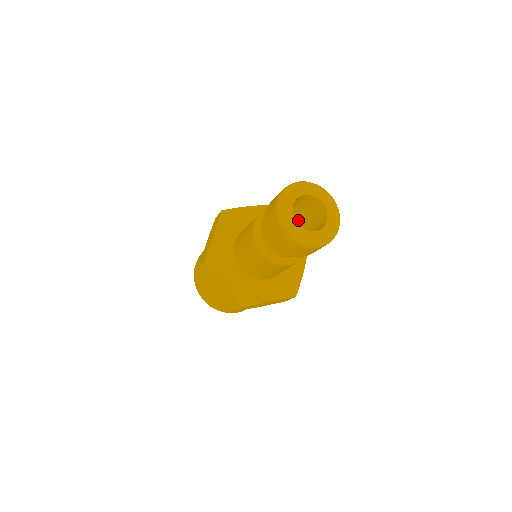
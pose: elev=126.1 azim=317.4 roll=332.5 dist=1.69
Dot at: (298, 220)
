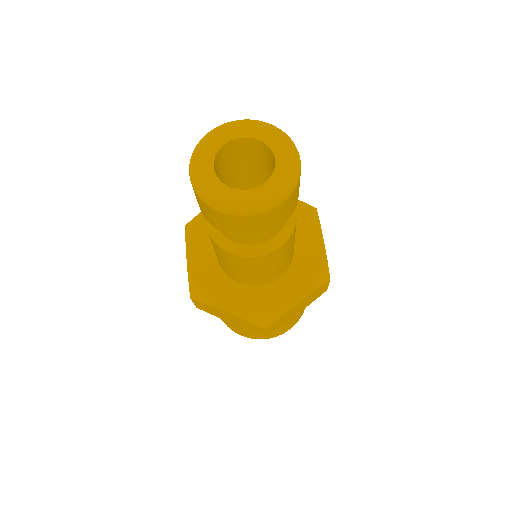
Dot at: occluded
